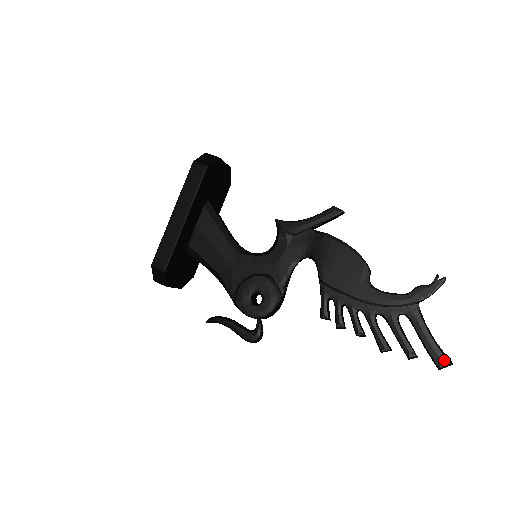
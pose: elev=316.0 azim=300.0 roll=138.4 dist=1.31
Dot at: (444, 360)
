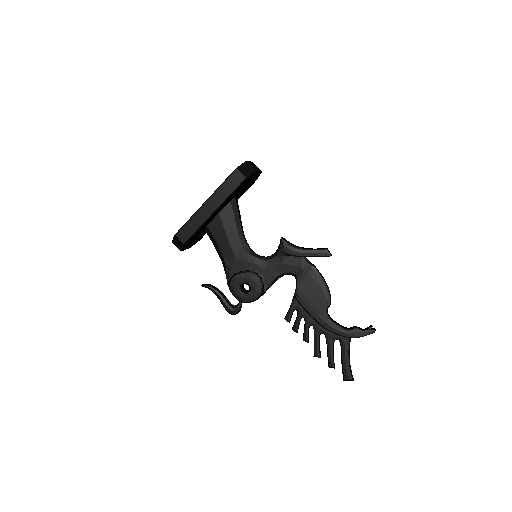
Dot at: (349, 377)
